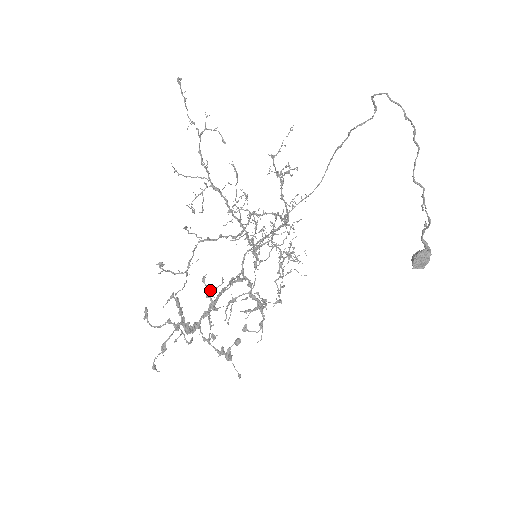
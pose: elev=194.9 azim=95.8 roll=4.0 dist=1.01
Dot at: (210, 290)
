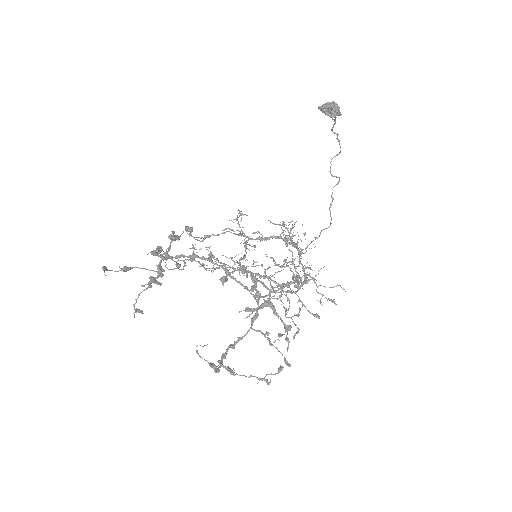
Dot at: occluded
